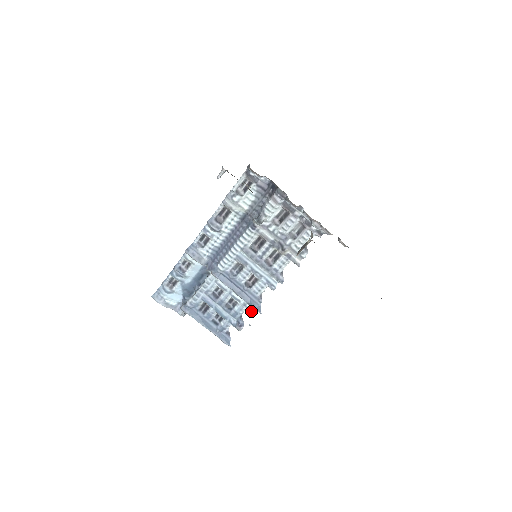
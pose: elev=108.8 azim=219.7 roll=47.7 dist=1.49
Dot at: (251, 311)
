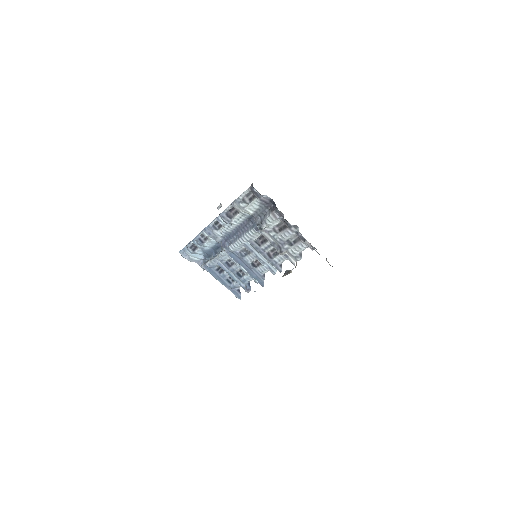
Dot at: occluded
